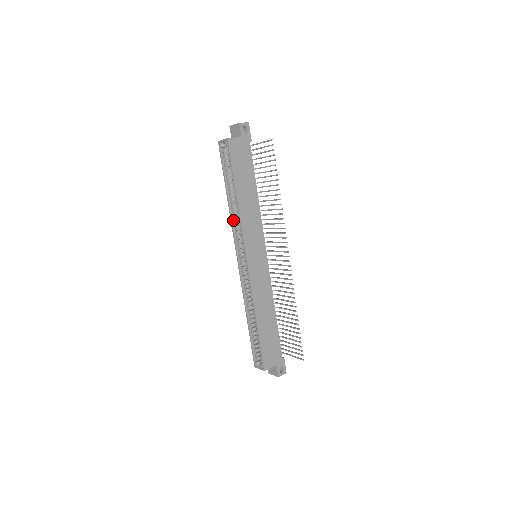
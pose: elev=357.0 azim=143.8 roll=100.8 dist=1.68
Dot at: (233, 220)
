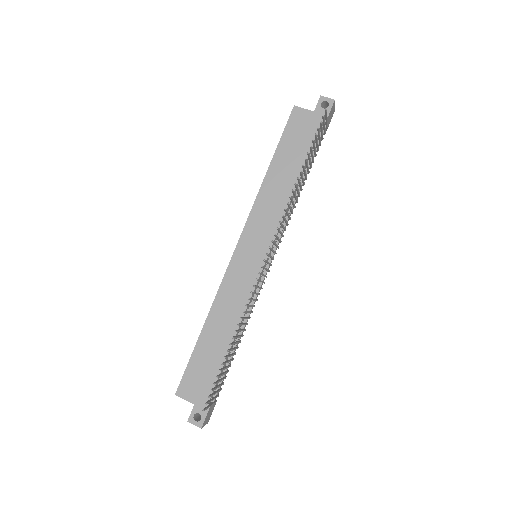
Dot at: occluded
